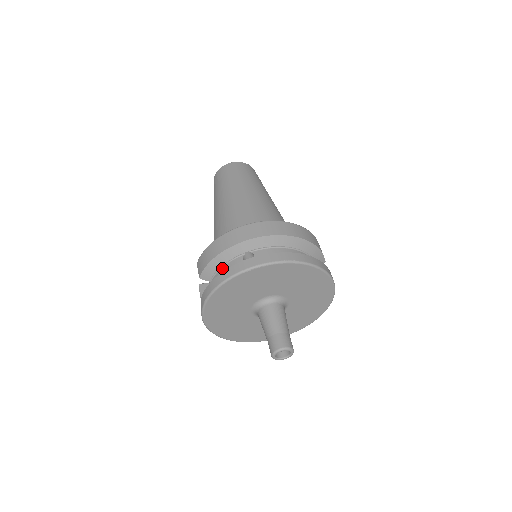
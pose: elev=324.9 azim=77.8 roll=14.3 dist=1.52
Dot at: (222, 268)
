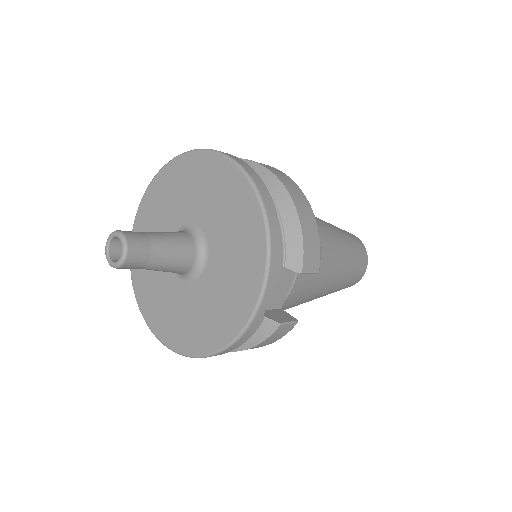
Dot at: occluded
